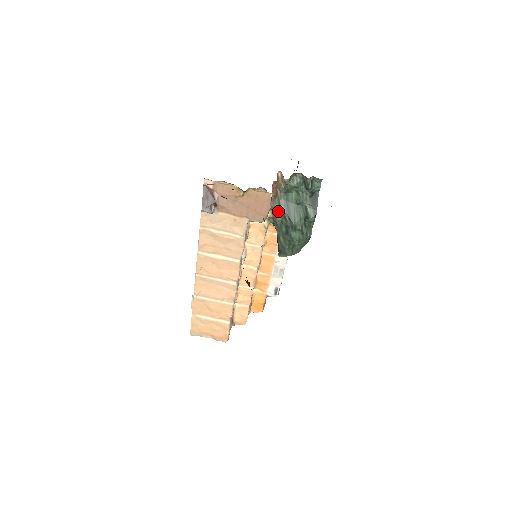
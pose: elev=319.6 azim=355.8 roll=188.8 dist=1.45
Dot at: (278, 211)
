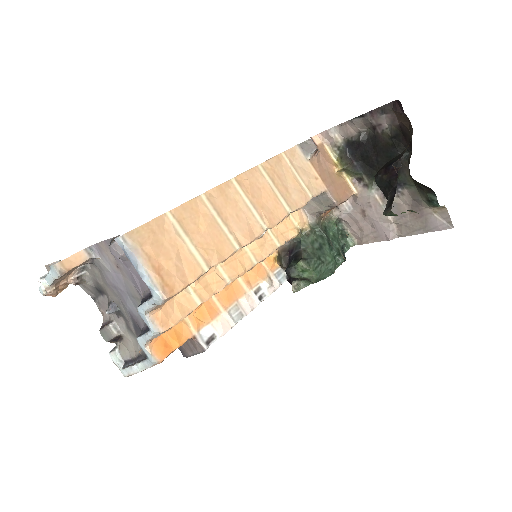
Dot at: (319, 229)
